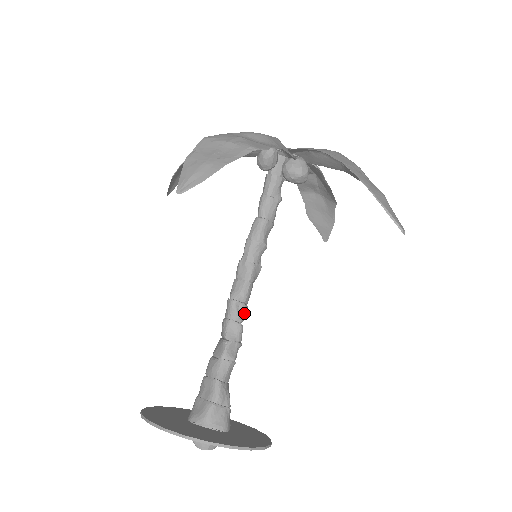
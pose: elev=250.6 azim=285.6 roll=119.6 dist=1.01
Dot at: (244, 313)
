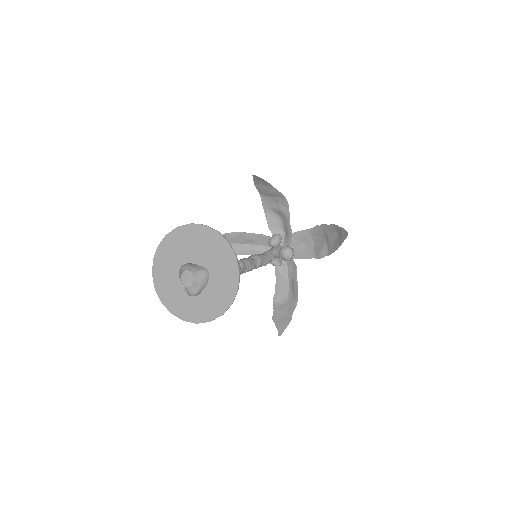
Dot at: occluded
